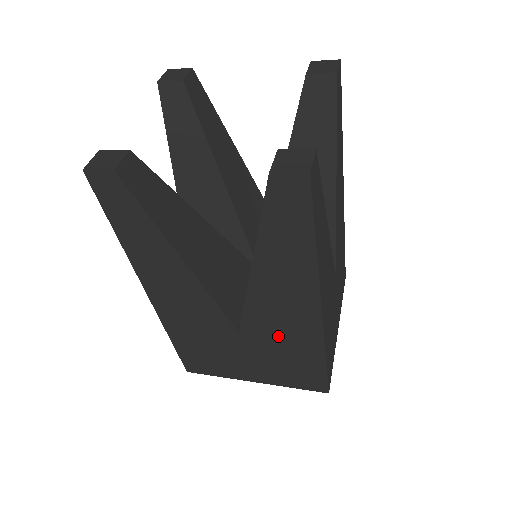
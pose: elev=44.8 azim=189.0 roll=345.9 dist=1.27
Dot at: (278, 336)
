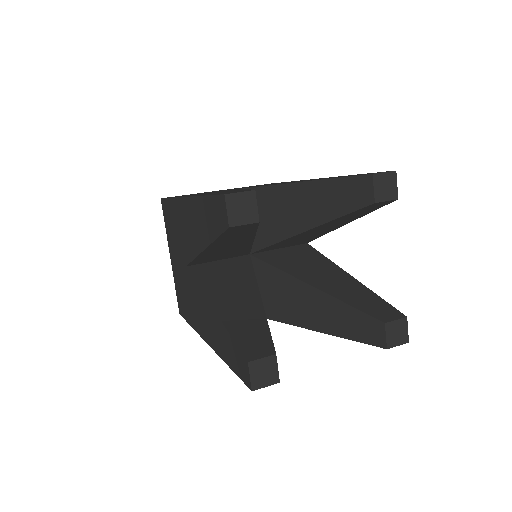
Dot at: occluded
